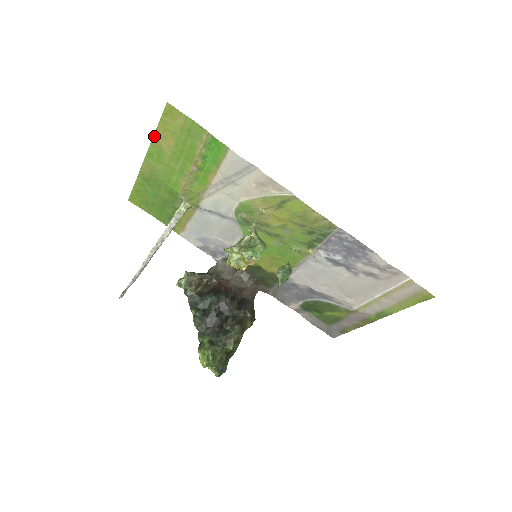
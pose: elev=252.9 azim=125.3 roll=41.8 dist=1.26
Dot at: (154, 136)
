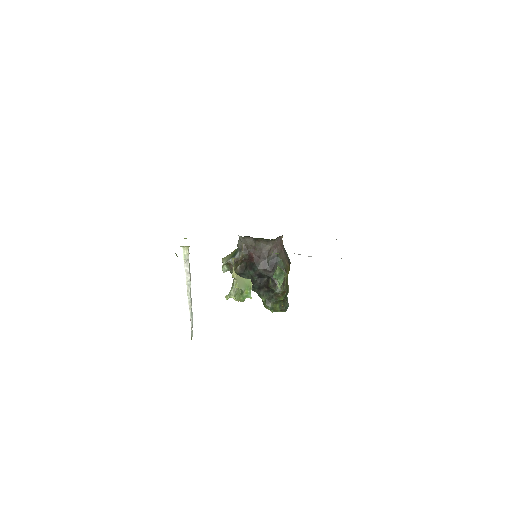
Dot at: occluded
